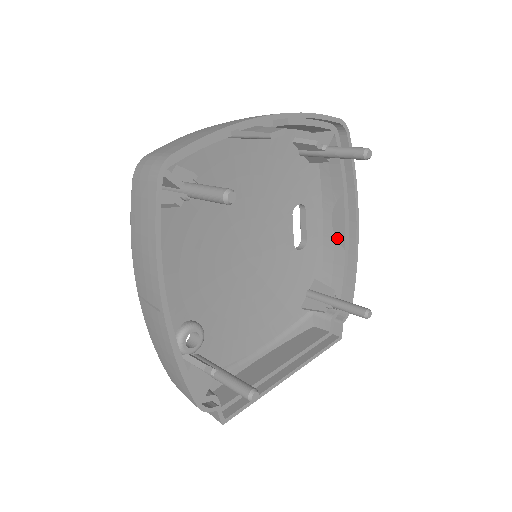
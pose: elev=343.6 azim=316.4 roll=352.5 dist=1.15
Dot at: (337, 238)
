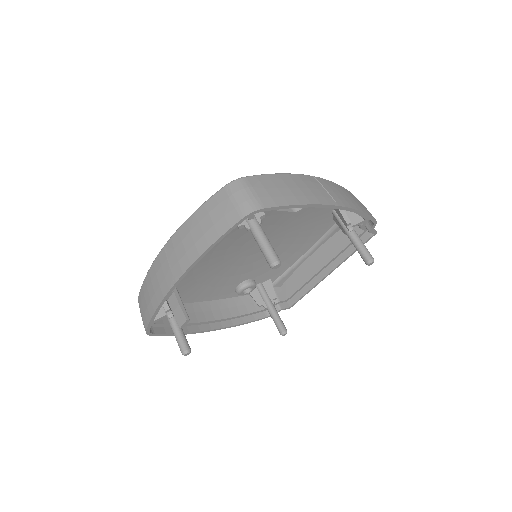
Dot at: occluded
